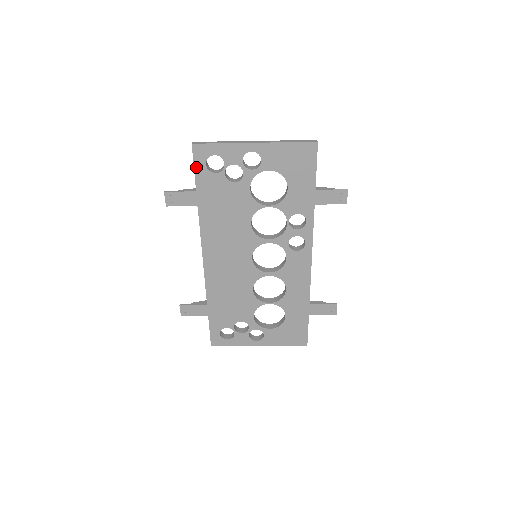
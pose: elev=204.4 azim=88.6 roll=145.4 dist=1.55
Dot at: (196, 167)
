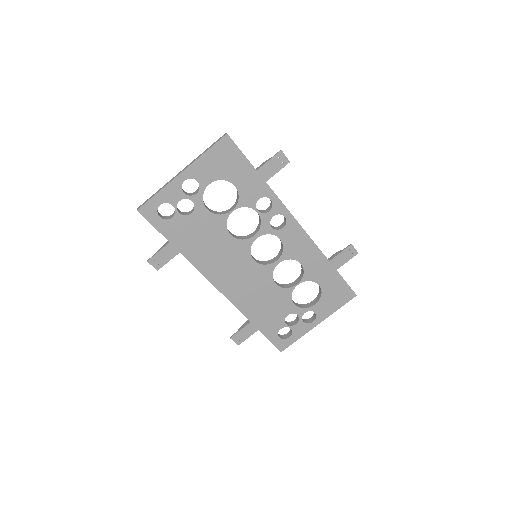
Dot at: (154, 225)
